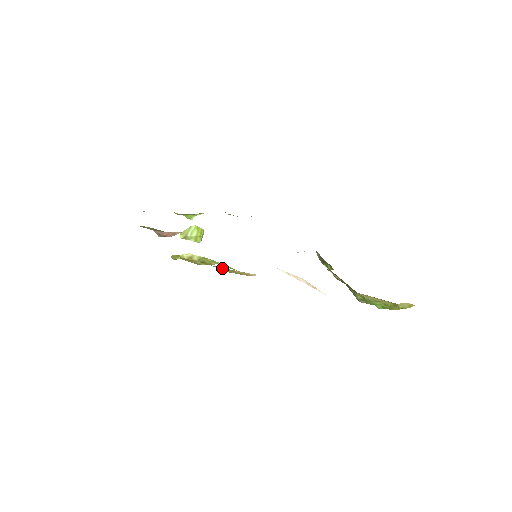
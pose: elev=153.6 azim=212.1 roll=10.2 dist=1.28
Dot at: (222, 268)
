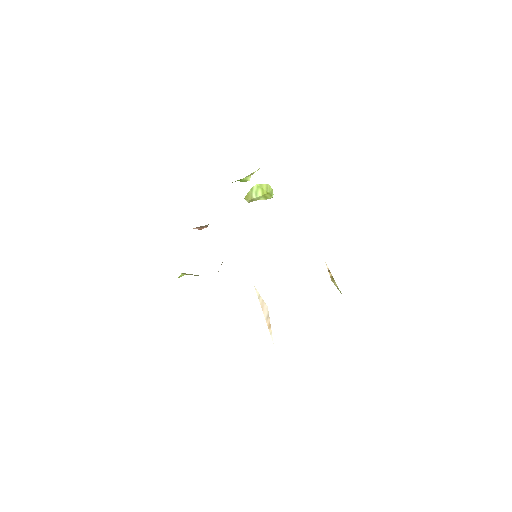
Dot at: occluded
